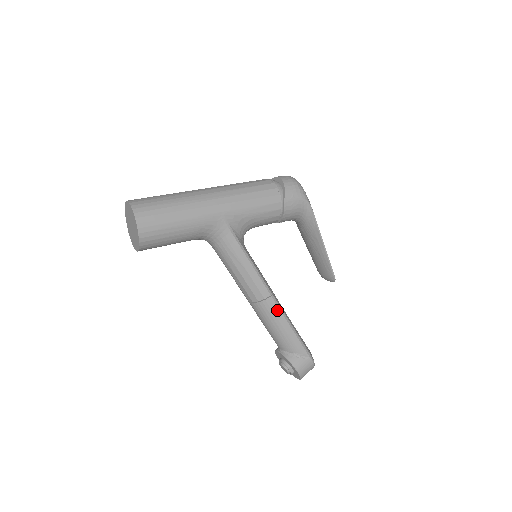
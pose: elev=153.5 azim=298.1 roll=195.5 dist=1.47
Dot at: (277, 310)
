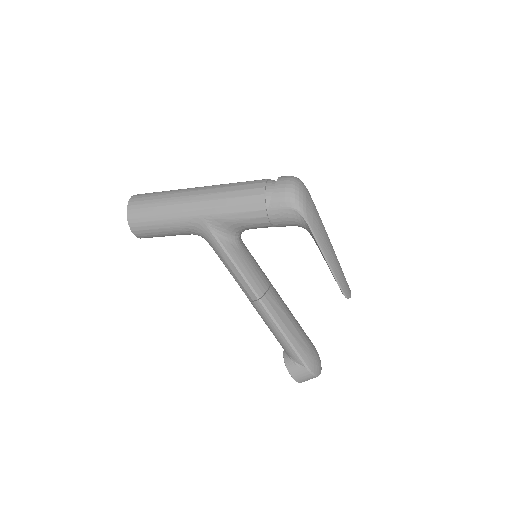
Dot at: (266, 314)
